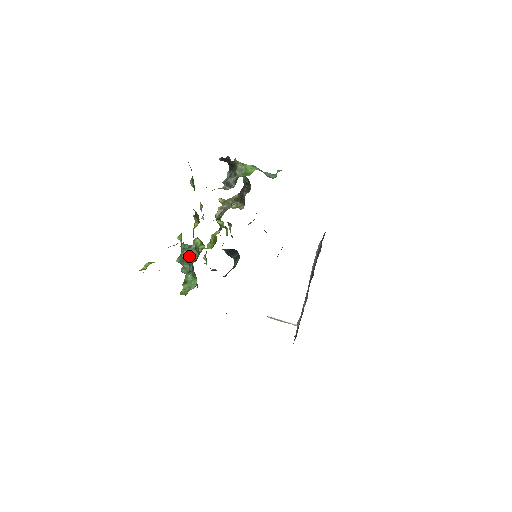
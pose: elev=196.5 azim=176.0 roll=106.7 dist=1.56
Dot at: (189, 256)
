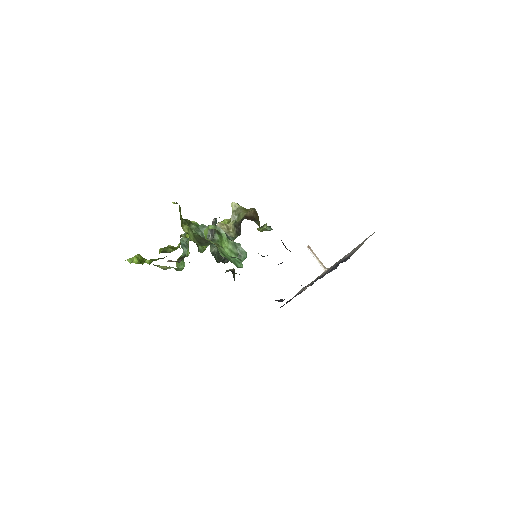
Dot at: (183, 247)
